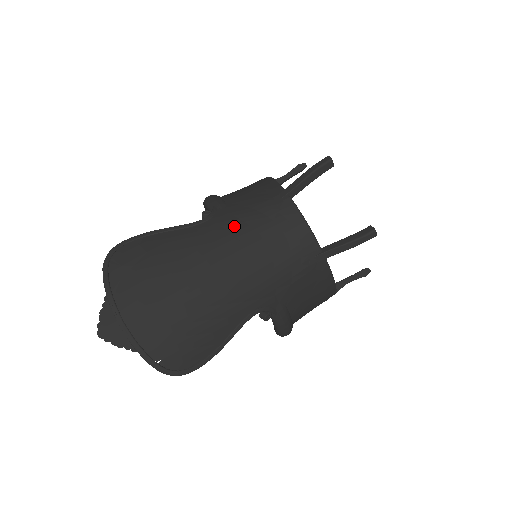
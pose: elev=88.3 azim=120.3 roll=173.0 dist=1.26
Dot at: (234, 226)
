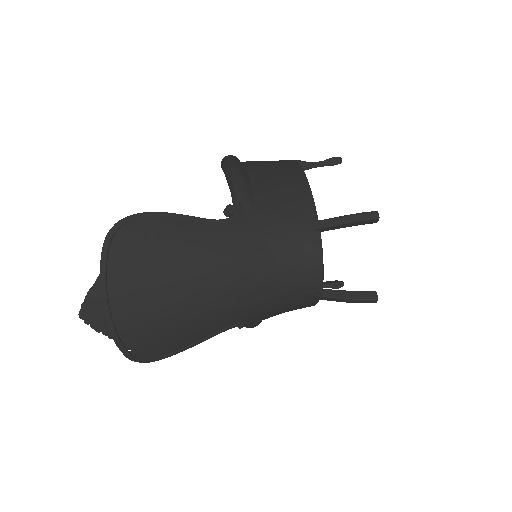
Dot at: (255, 243)
